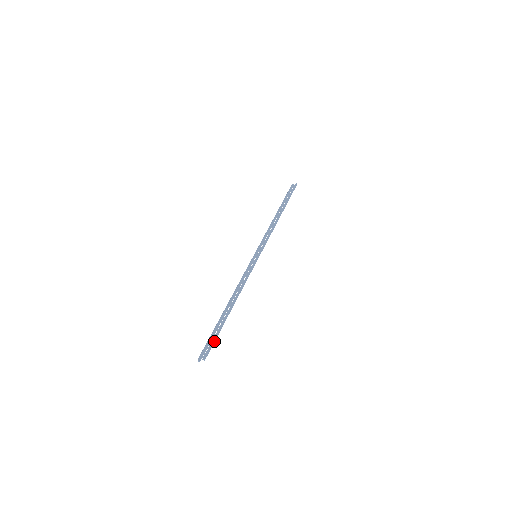
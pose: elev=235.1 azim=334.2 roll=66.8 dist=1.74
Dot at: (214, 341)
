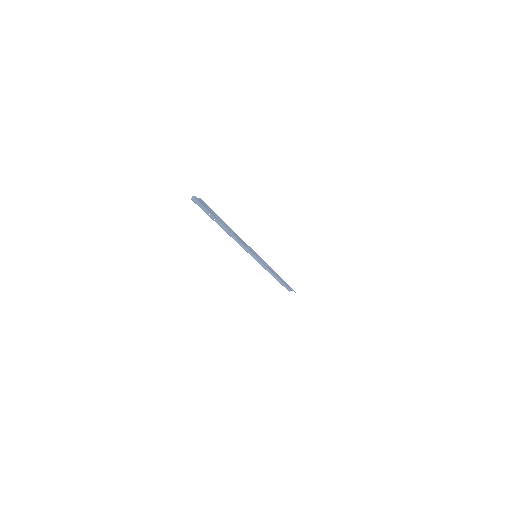
Dot at: occluded
